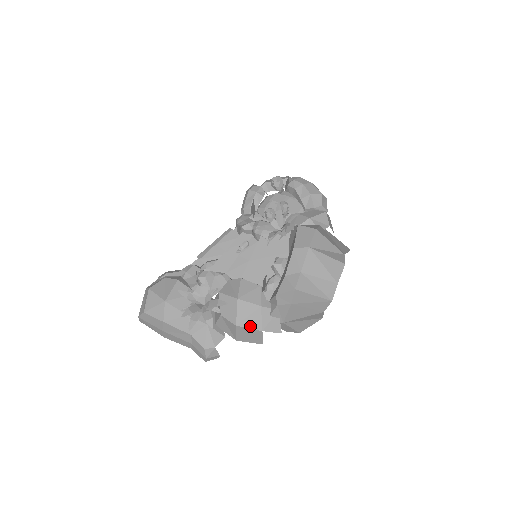
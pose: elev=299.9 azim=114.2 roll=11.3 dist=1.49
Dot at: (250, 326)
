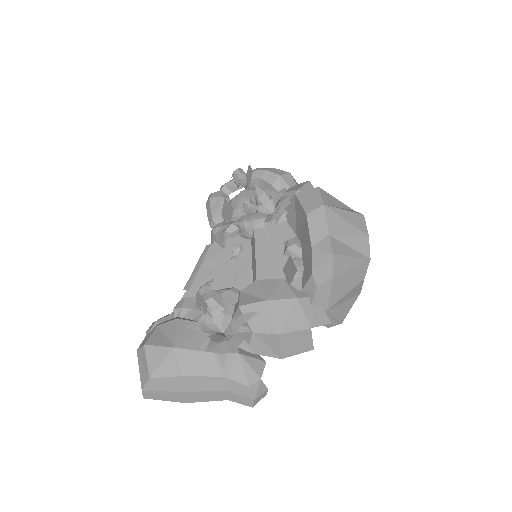
Dot at: (295, 328)
